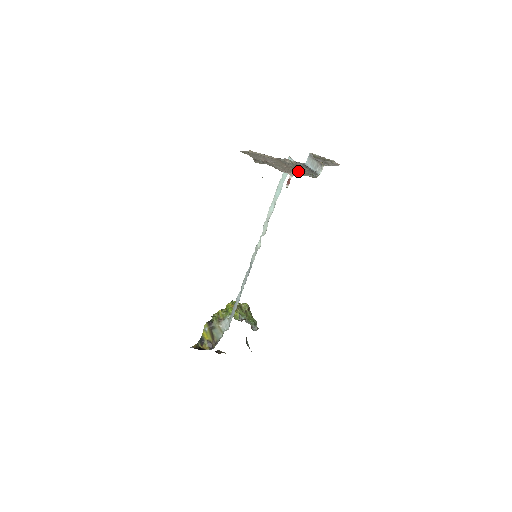
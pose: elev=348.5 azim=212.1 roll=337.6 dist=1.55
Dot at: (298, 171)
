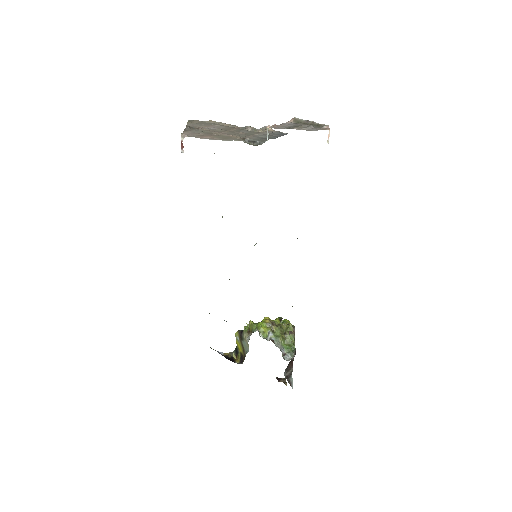
Dot at: (228, 136)
